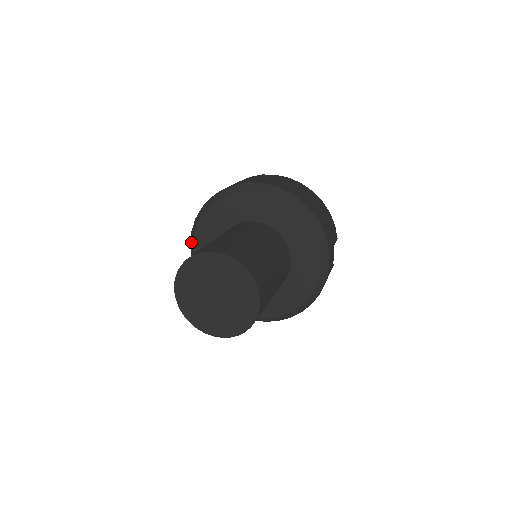
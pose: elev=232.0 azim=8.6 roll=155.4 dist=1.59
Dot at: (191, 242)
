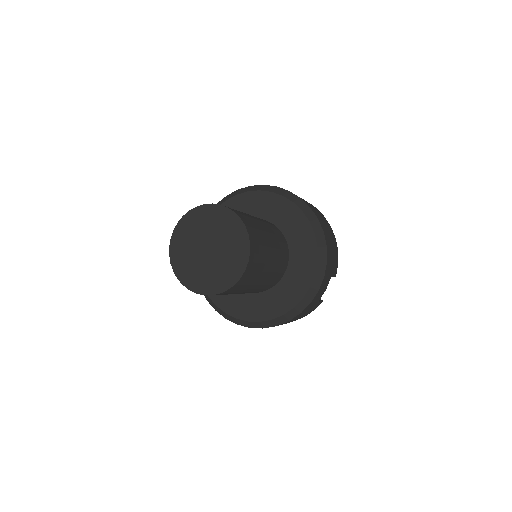
Dot at: occluded
